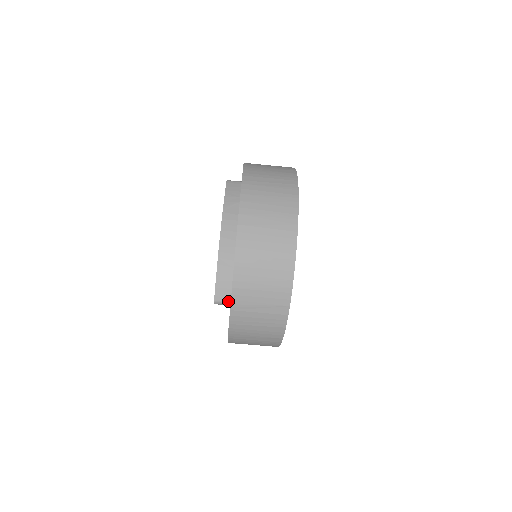
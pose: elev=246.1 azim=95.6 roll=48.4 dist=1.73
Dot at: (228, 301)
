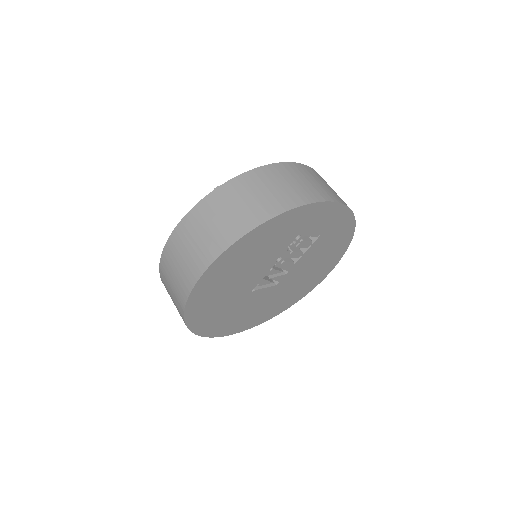
Dot at: occluded
